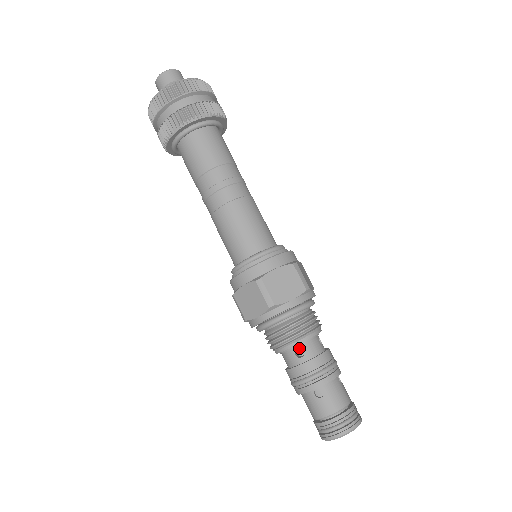
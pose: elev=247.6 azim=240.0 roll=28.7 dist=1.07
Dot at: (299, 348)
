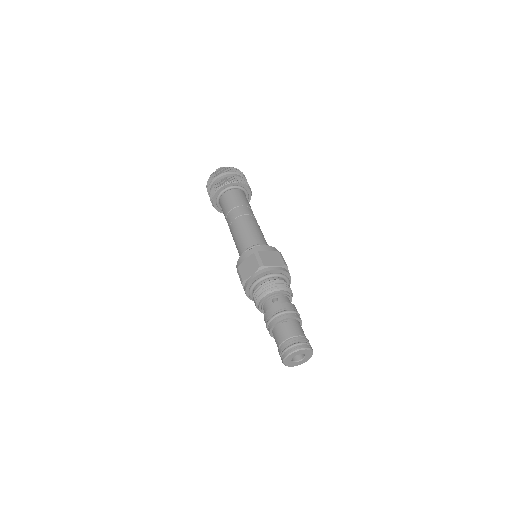
Dot at: (275, 302)
